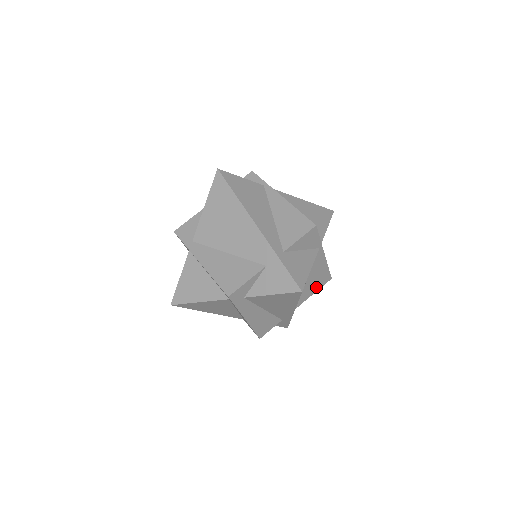
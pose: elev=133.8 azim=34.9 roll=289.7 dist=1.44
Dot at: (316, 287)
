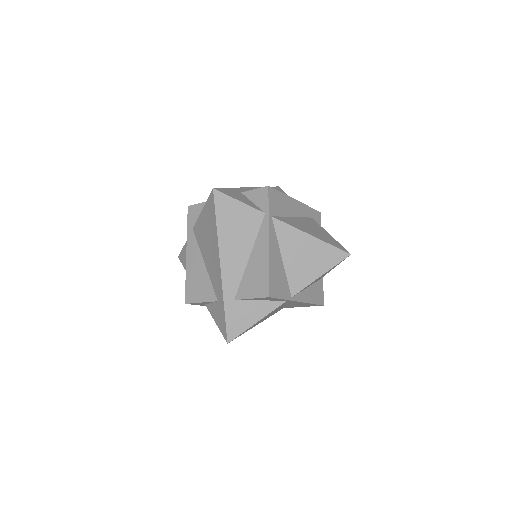
Dot at: (303, 306)
